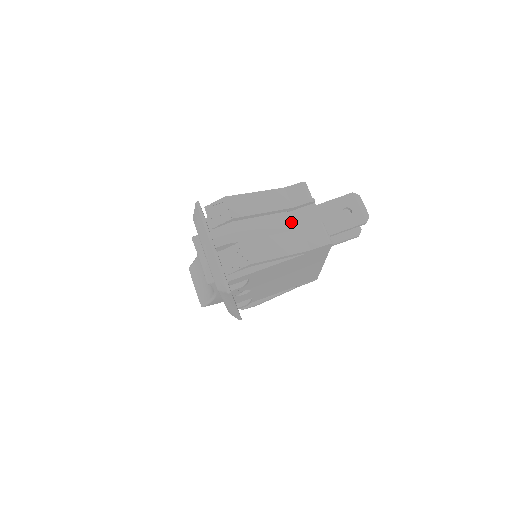
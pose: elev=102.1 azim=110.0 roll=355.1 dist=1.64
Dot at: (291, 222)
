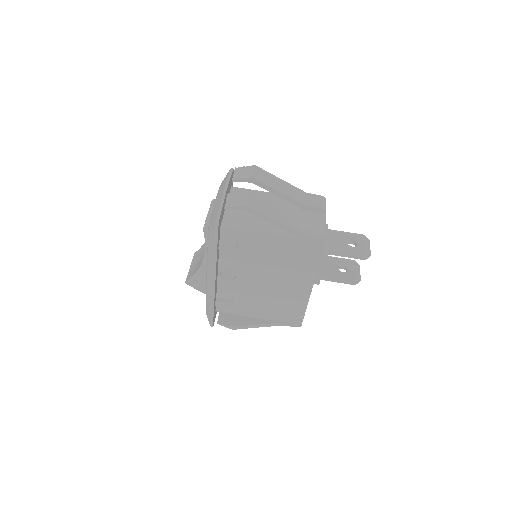
Dot at: (299, 216)
